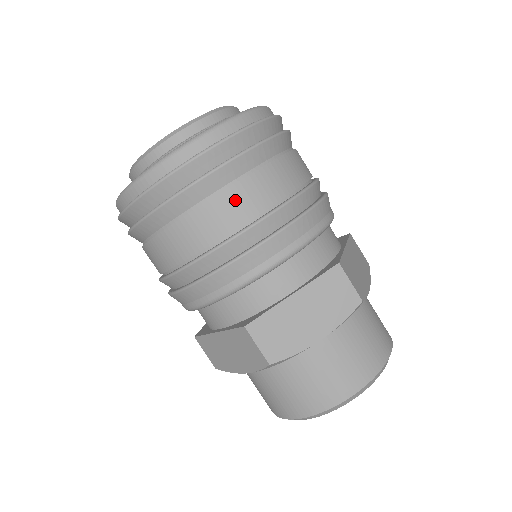
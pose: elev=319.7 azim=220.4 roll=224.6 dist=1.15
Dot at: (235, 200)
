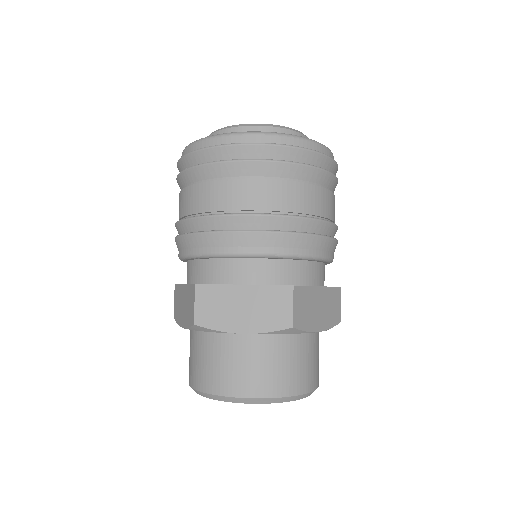
Dot at: (325, 199)
